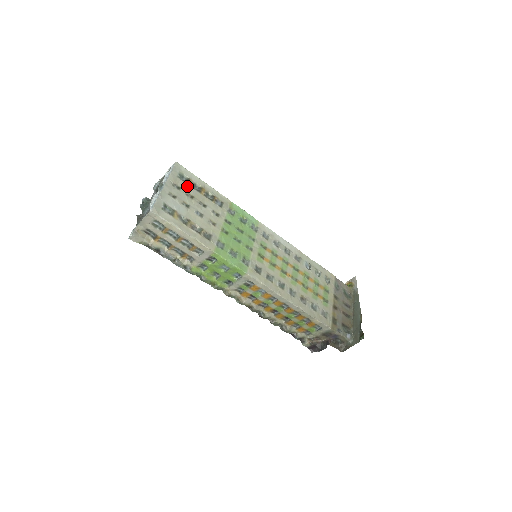
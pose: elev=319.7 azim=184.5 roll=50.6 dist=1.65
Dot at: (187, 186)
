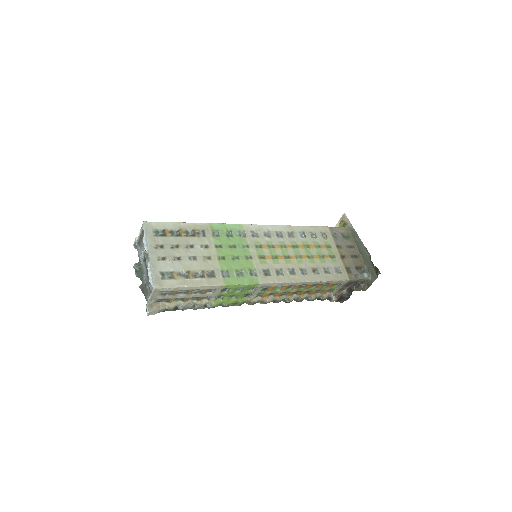
Dot at: (167, 239)
